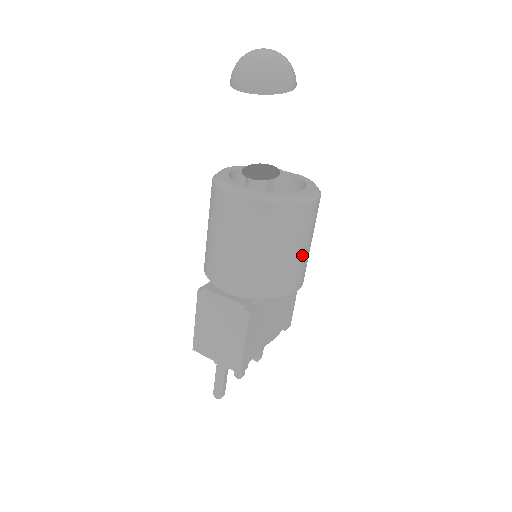
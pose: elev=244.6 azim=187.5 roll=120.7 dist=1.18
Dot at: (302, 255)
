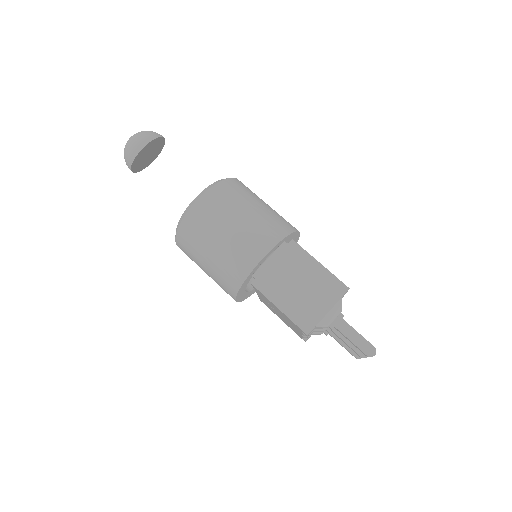
Dot at: occluded
